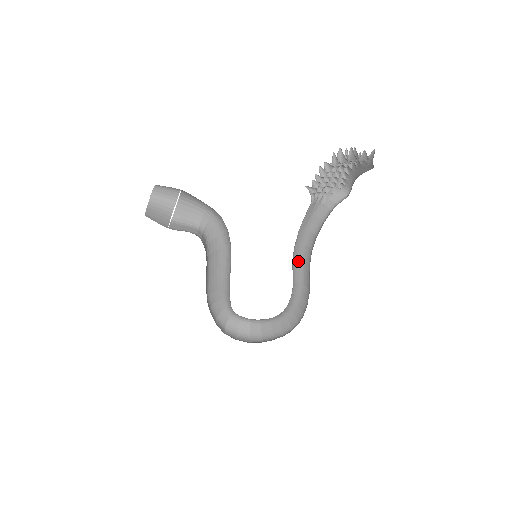
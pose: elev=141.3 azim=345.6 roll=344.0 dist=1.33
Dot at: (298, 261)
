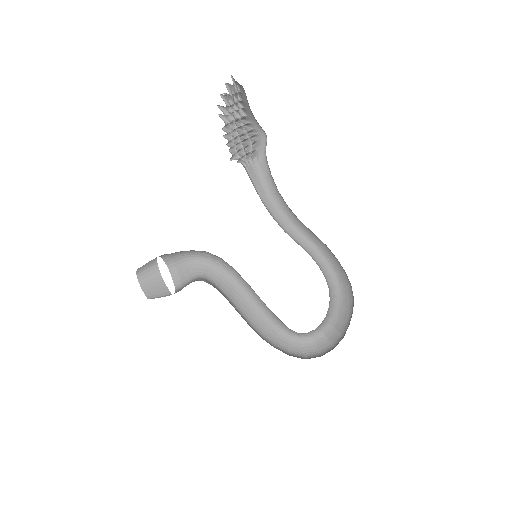
Dot at: (291, 229)
